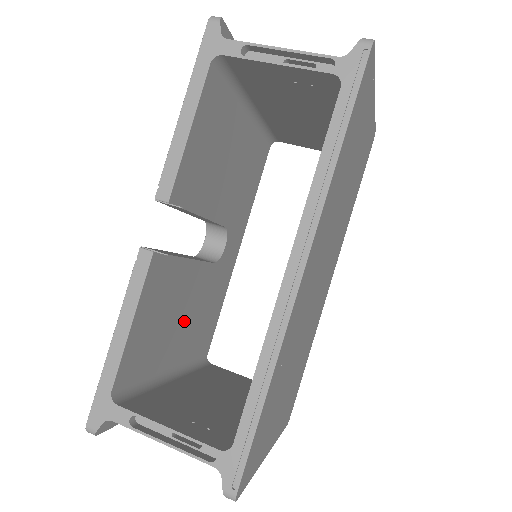
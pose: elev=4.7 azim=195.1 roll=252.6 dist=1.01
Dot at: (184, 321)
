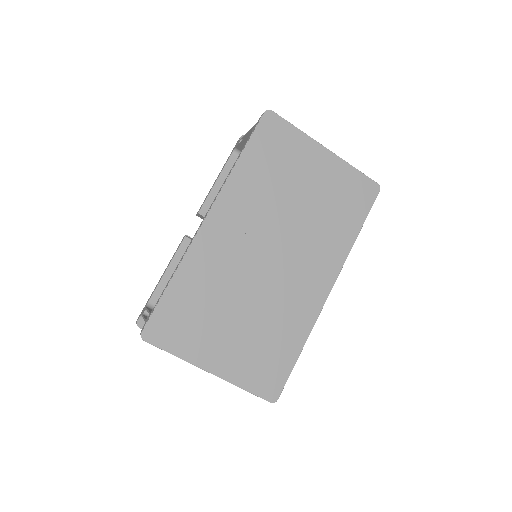
Dot at: occluded
